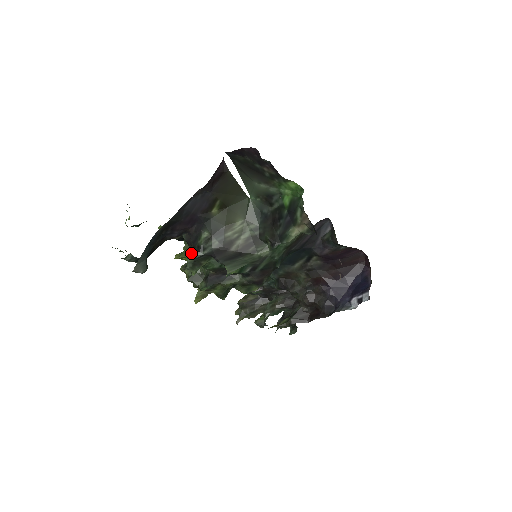
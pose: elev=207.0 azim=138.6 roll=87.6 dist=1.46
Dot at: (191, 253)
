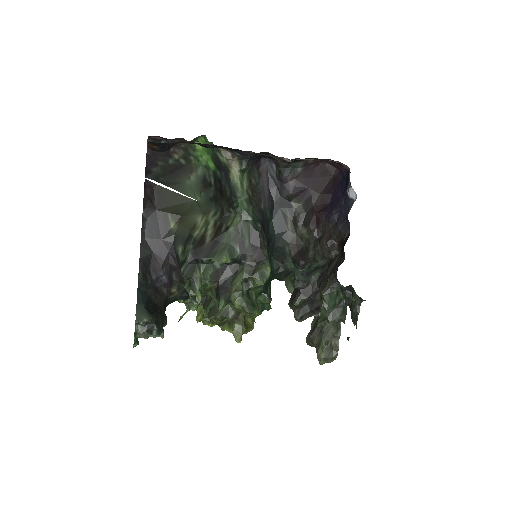
Dot at: occluded
